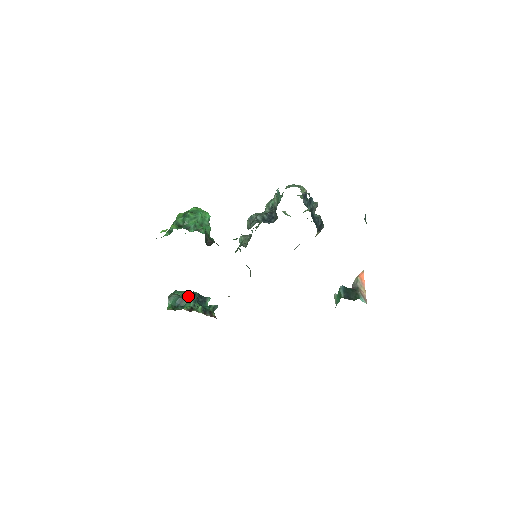
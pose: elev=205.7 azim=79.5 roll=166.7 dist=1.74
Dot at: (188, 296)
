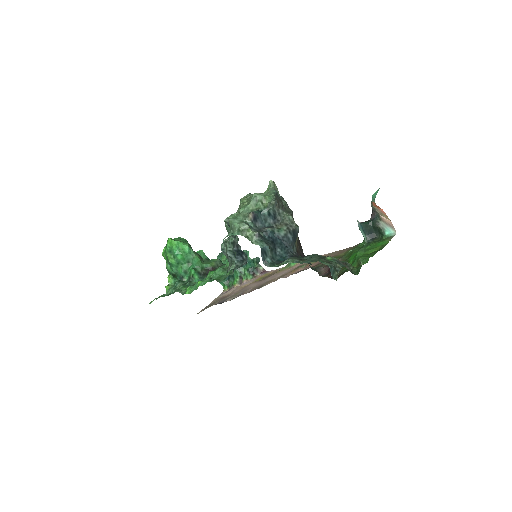
Dot at: occluded
